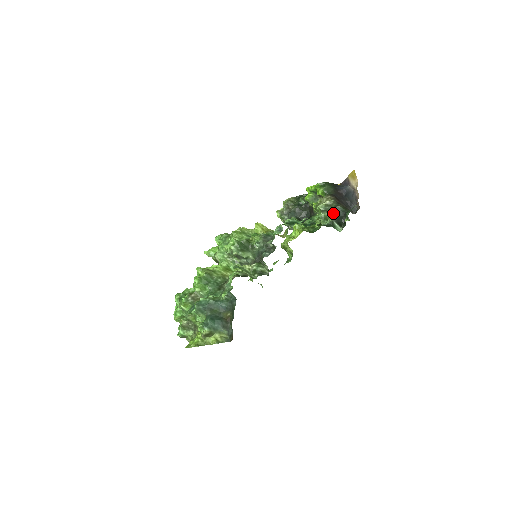
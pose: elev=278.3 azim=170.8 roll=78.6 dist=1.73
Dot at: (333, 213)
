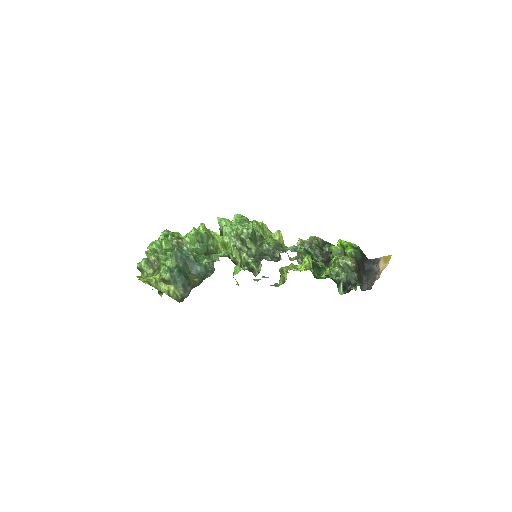
Dot at: (347, 274)
